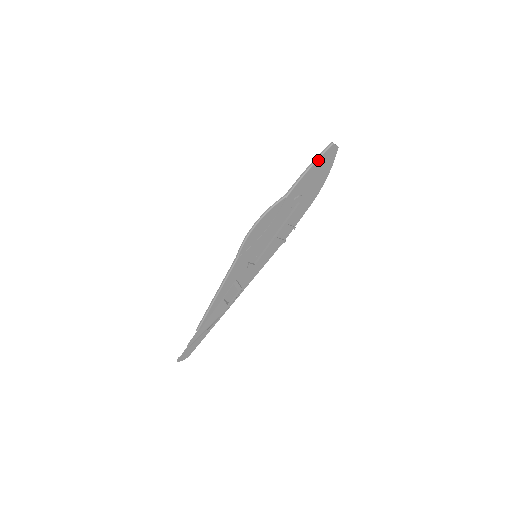
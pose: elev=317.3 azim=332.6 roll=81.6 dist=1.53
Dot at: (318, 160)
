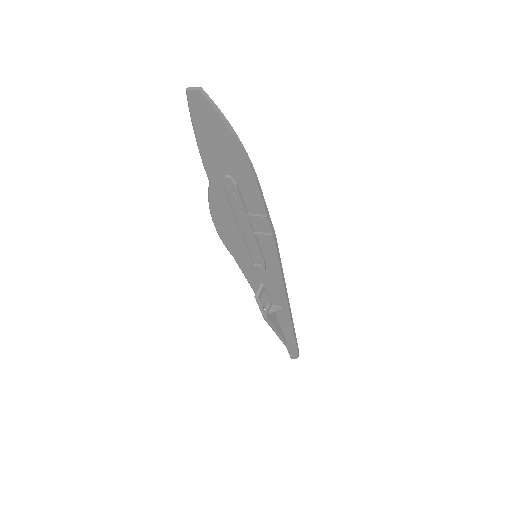
Dot at: (194, 123)
